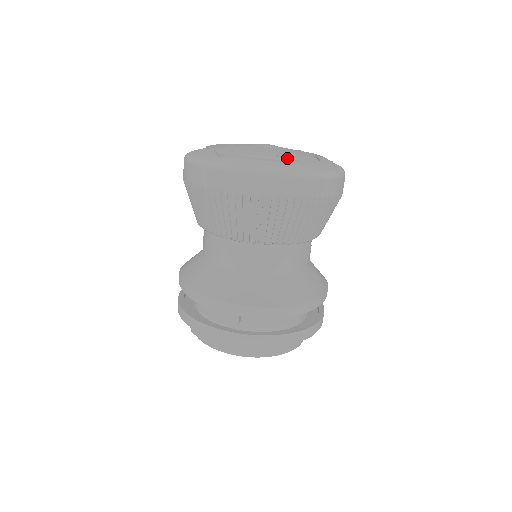
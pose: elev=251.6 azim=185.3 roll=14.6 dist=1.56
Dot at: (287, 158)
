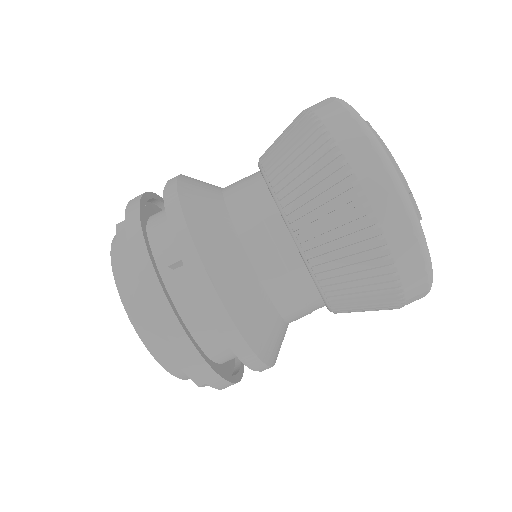
Dot at: occluded
